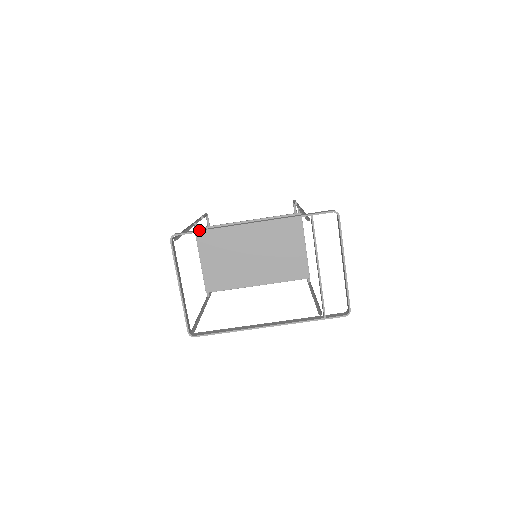
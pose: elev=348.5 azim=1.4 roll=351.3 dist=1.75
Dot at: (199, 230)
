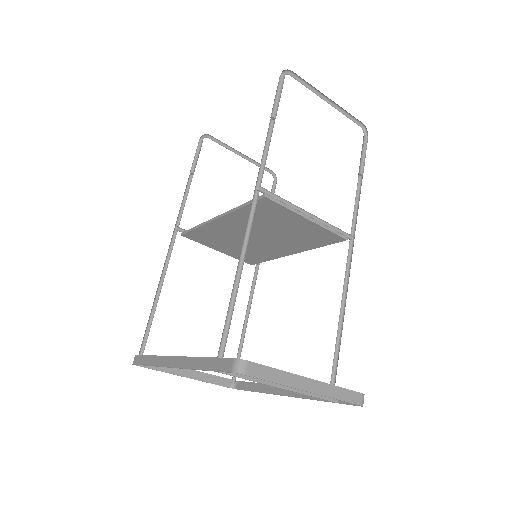
Dot at: (143, 363)
